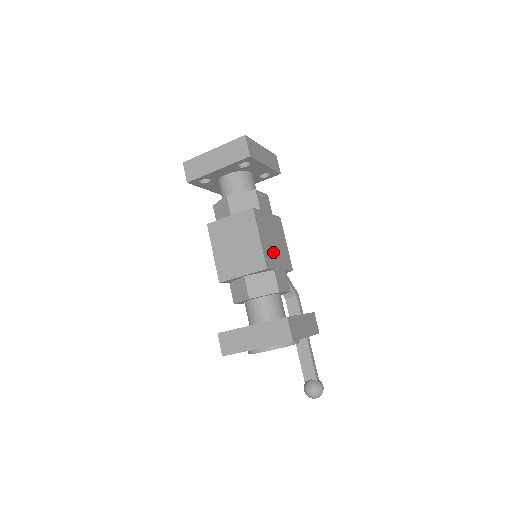
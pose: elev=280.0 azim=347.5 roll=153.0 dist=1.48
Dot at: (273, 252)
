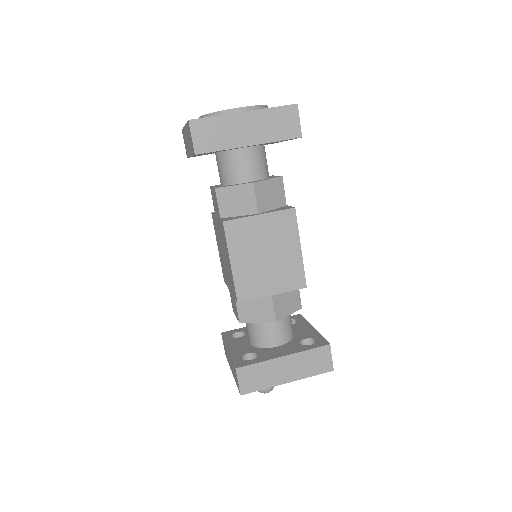
Dot at: occluded
